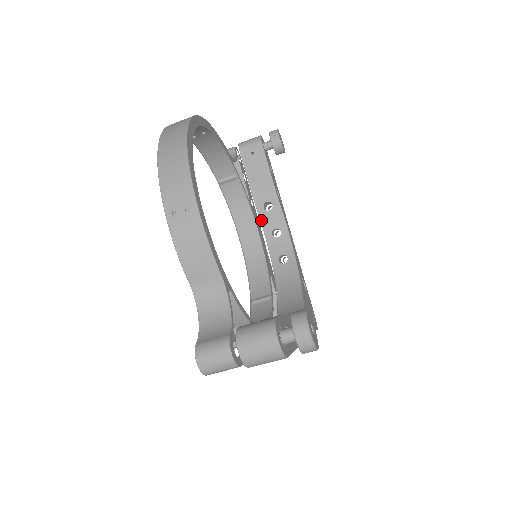
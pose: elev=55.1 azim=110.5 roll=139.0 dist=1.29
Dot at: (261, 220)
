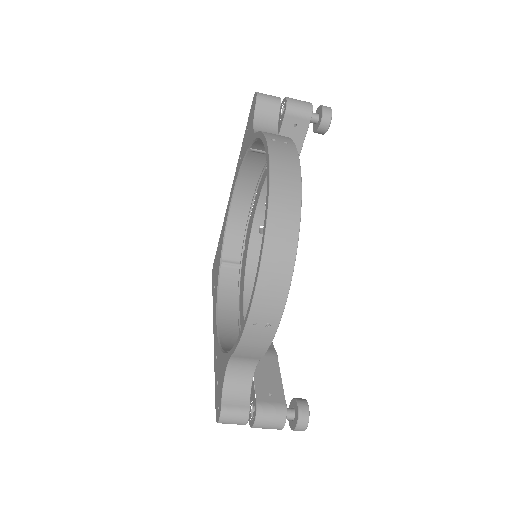
Dot at: (263, 187)
